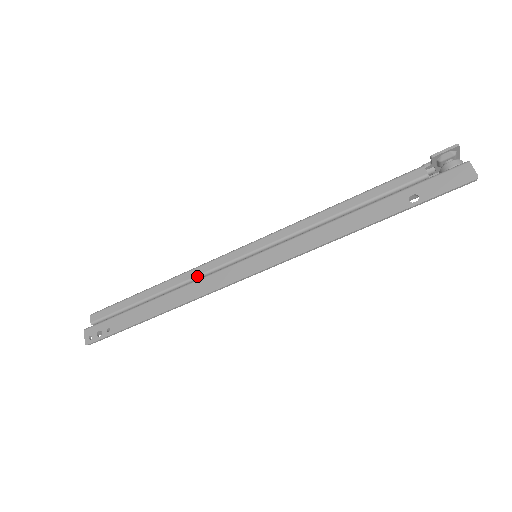
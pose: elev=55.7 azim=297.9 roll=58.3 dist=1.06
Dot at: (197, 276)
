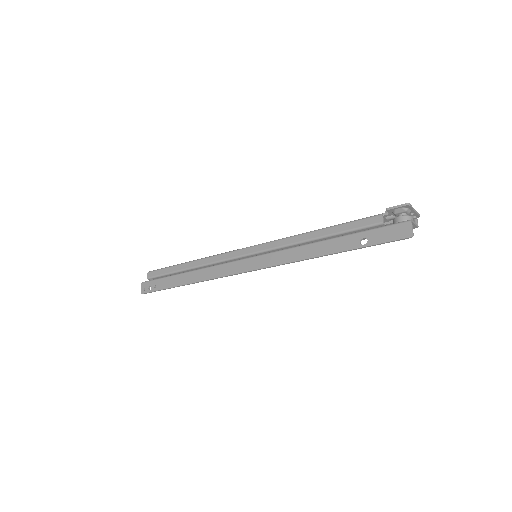
Dot at: (215, 262)
